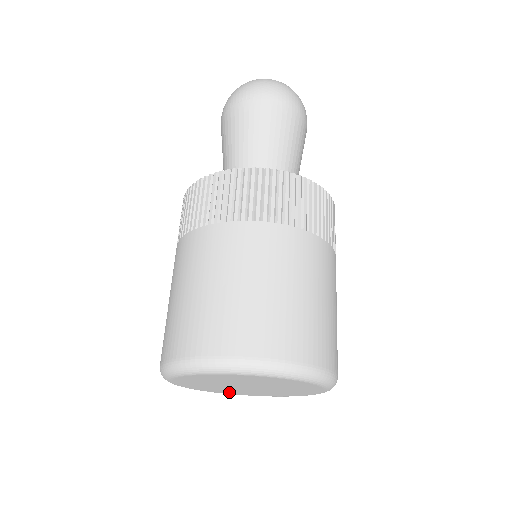
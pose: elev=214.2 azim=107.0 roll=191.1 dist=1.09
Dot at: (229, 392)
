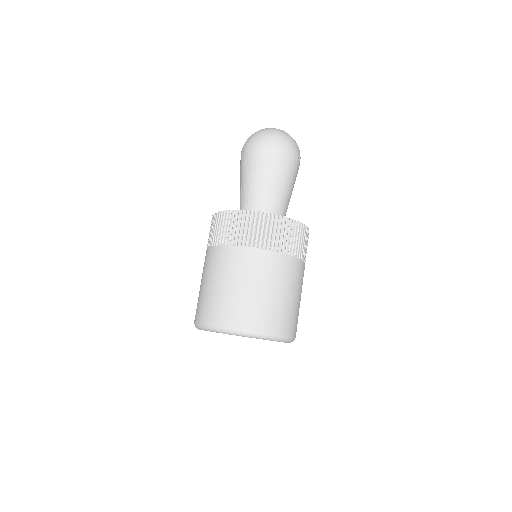
Dot at: occluded
